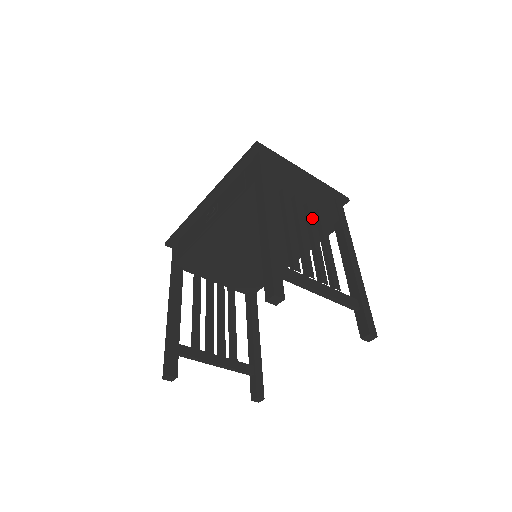
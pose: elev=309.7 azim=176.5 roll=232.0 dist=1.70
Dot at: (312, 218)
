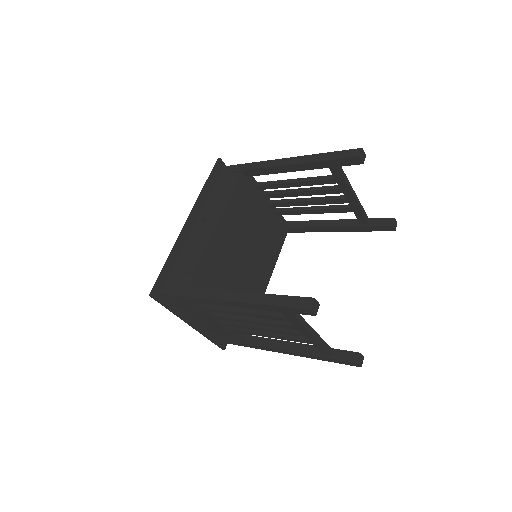
Dot at: occluded
